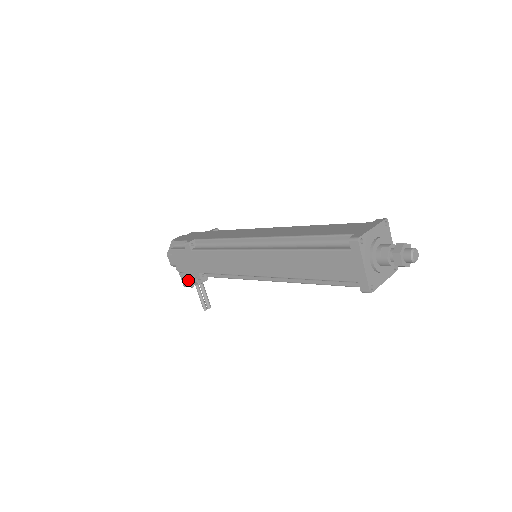
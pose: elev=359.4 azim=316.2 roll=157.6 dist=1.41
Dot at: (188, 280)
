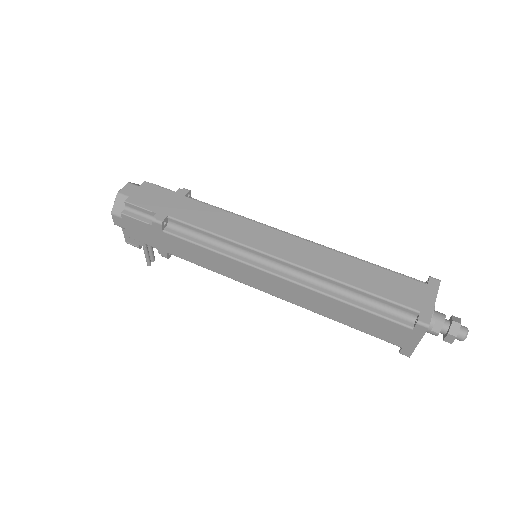
Dot at: (137, 242)
